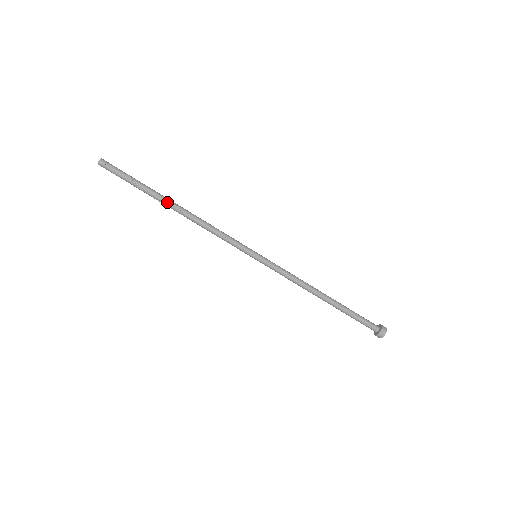
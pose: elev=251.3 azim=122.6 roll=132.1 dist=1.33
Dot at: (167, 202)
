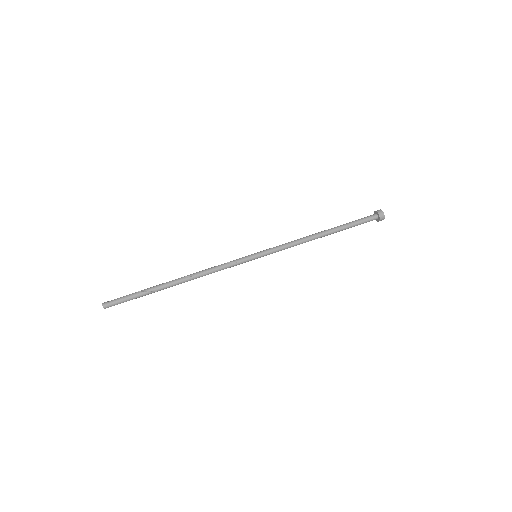
Dot at: (168, 282)
